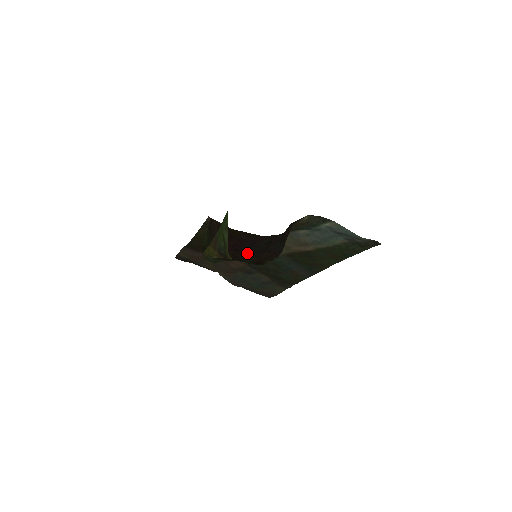
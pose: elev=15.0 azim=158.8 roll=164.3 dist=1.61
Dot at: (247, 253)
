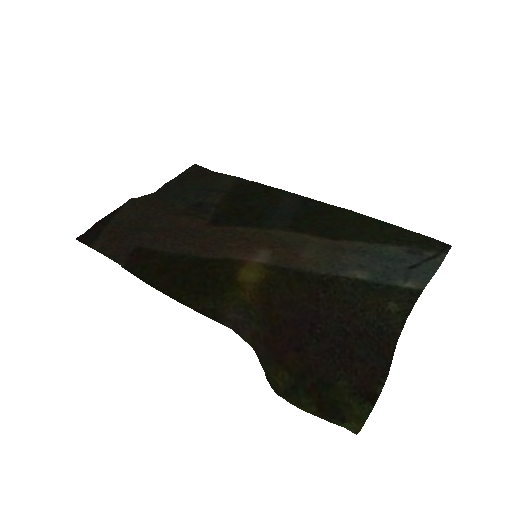
Dot at: (322, 356)
